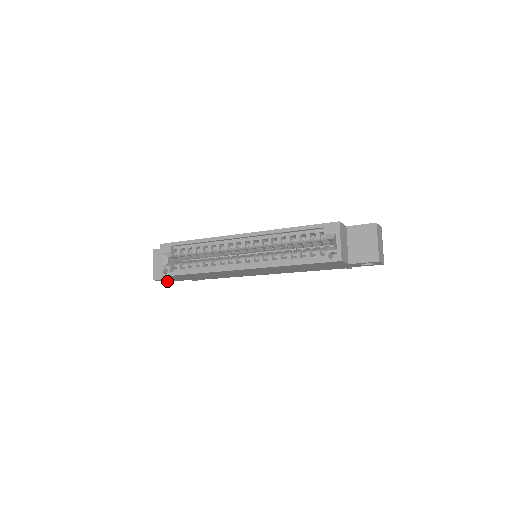
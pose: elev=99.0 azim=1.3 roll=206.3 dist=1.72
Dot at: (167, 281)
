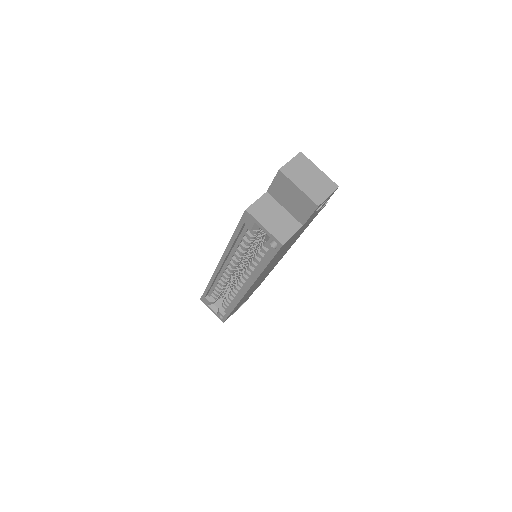
Dot at: occluded
